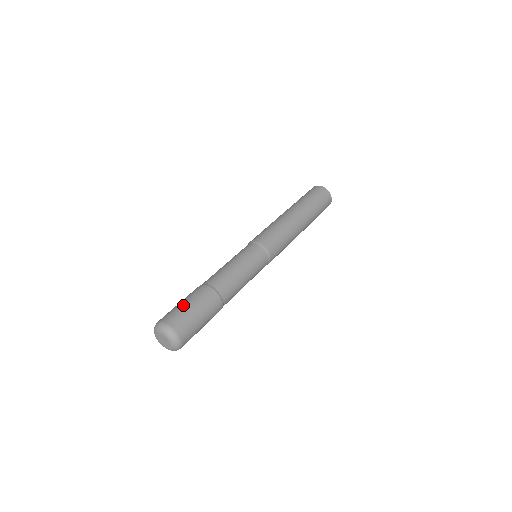
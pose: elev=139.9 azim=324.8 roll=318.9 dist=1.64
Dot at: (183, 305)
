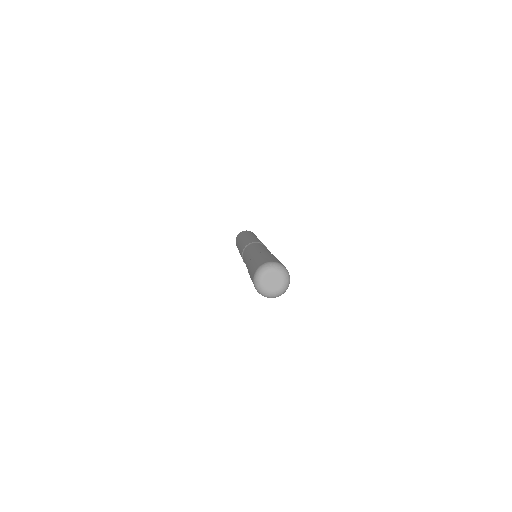
Dot at: occluded
